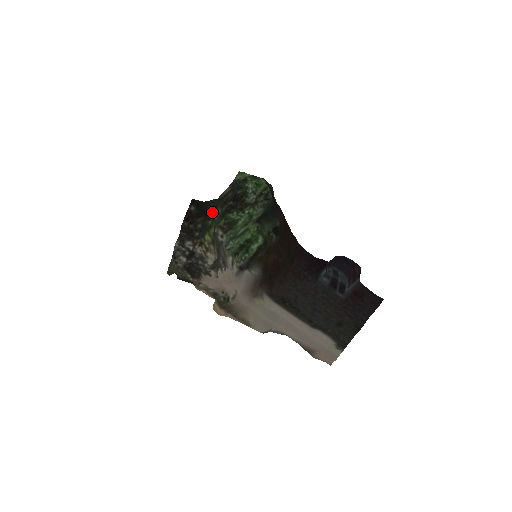
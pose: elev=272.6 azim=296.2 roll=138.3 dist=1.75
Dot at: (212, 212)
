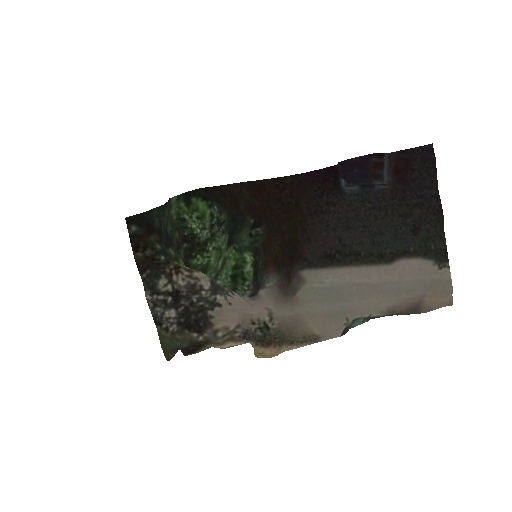
Dot at: (165, 238)
